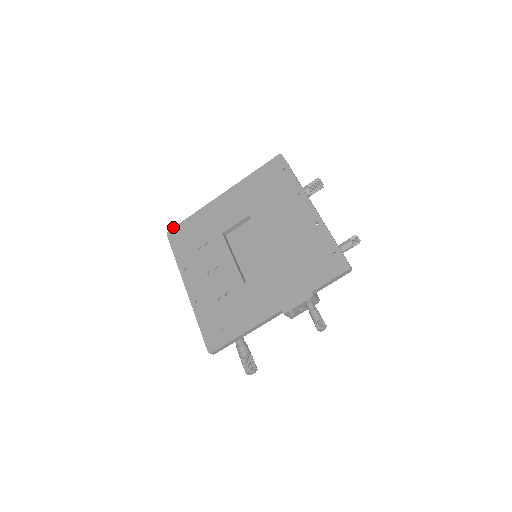
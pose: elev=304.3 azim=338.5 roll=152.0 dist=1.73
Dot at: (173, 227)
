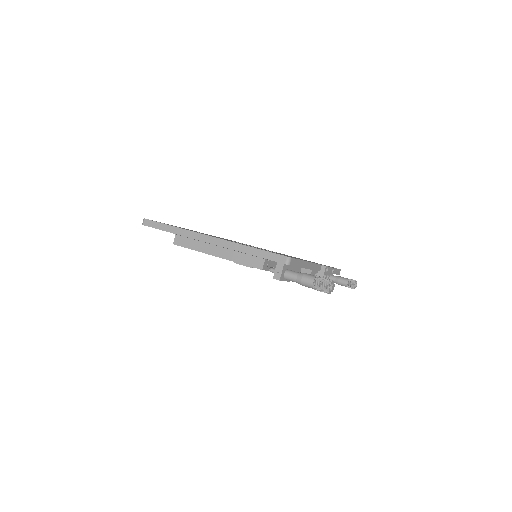
Dot at: occluded
